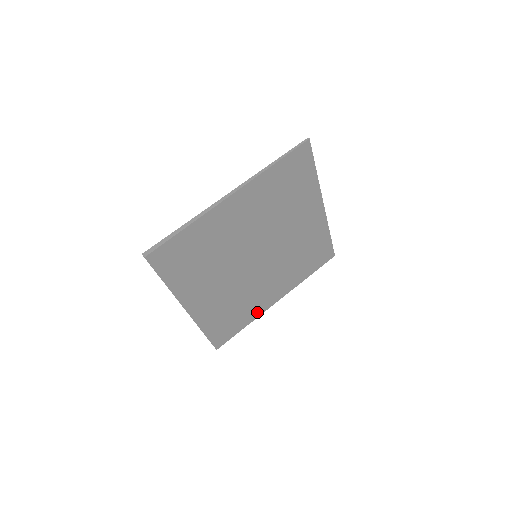
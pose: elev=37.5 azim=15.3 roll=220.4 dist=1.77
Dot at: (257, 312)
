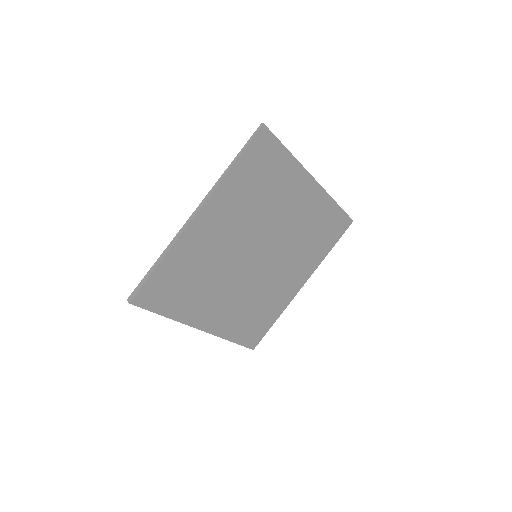
Dot at: (283, 303)
